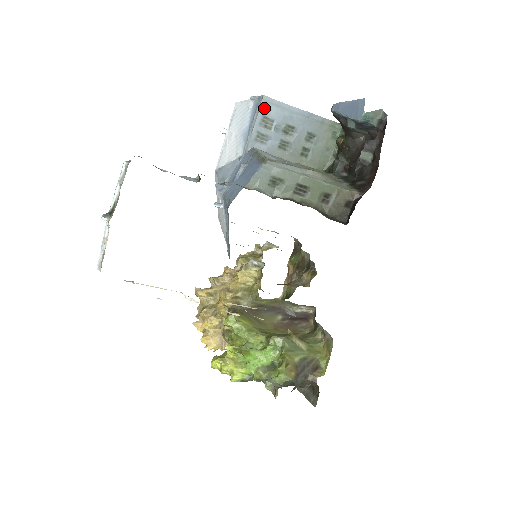
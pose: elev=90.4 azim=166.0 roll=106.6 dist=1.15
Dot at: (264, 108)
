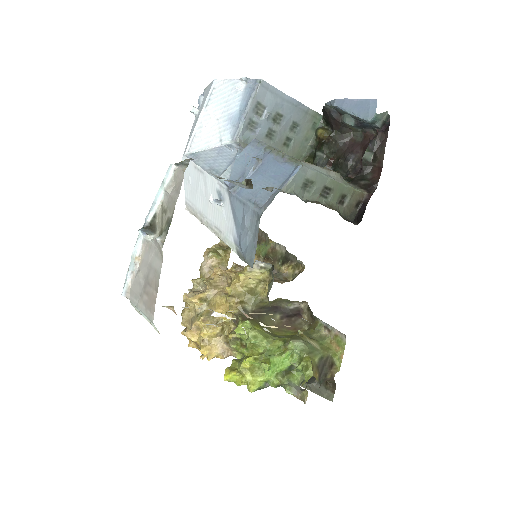
Dot at: (260, 93)
